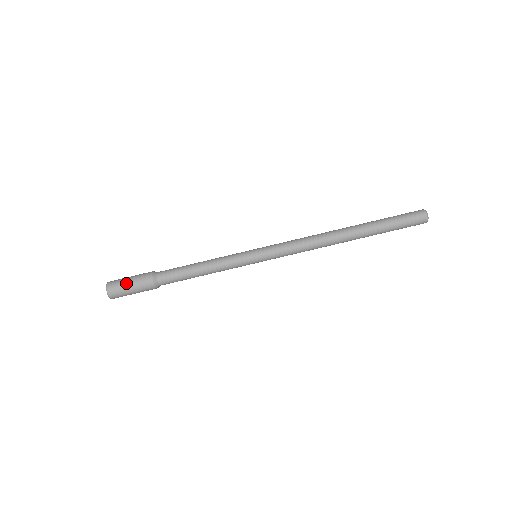
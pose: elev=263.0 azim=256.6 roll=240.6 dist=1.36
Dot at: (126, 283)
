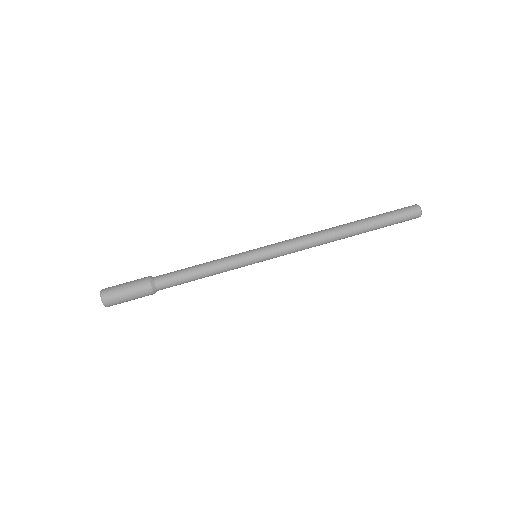
Dot at: occluded
